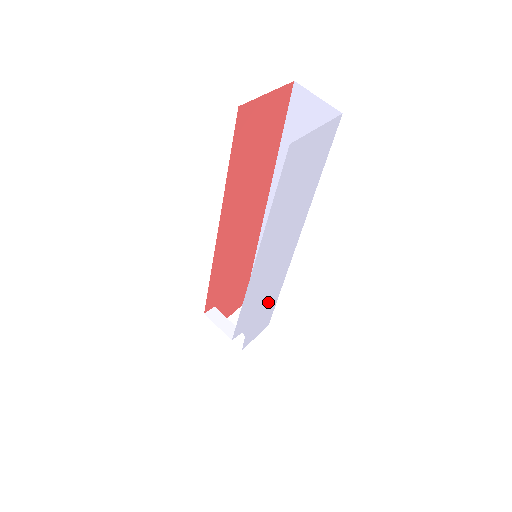
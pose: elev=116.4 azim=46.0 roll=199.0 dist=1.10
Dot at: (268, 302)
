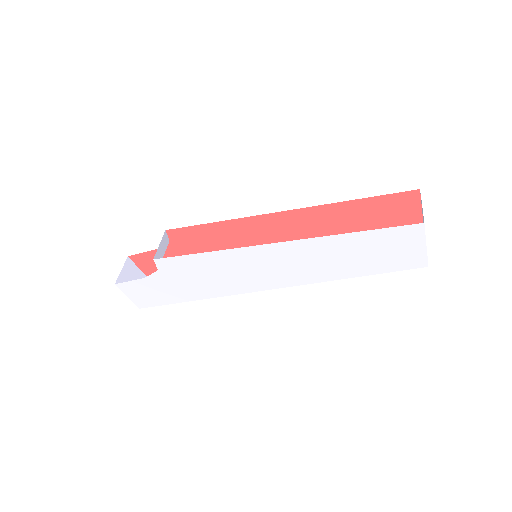
Dot at: (193, 289)
